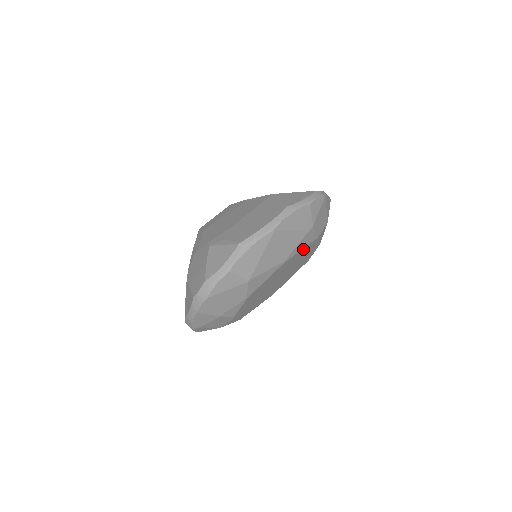
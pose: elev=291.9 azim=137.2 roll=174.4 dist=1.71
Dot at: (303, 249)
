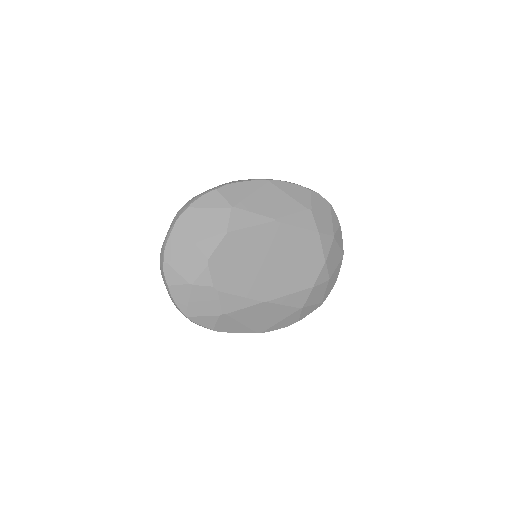
Dot at: (300, 230)
